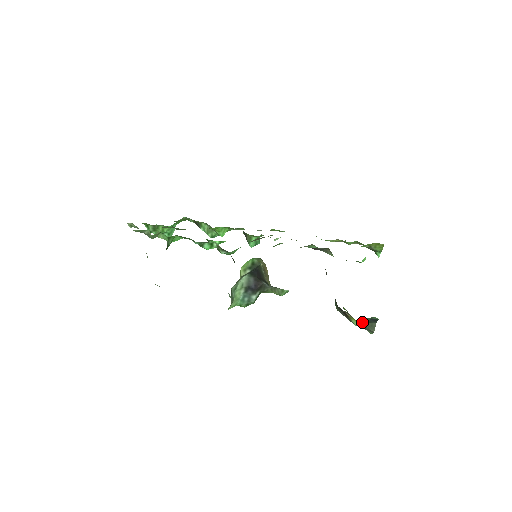
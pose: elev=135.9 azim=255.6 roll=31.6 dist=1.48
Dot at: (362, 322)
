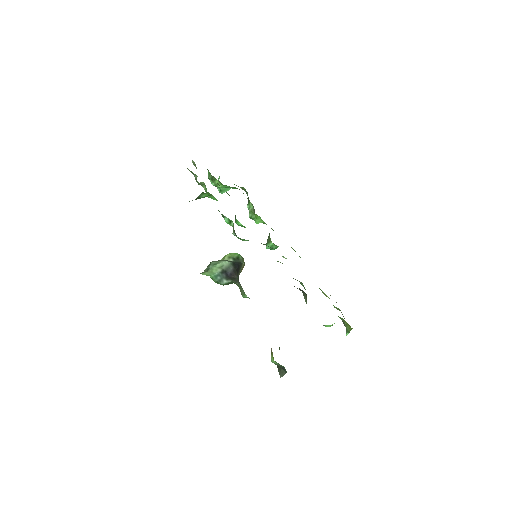
Dot at: (278, 364)
